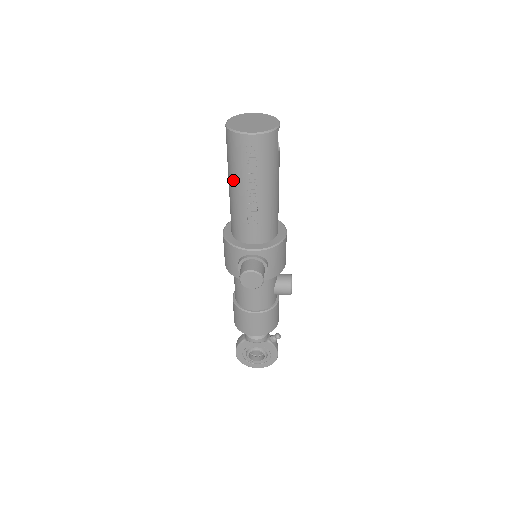
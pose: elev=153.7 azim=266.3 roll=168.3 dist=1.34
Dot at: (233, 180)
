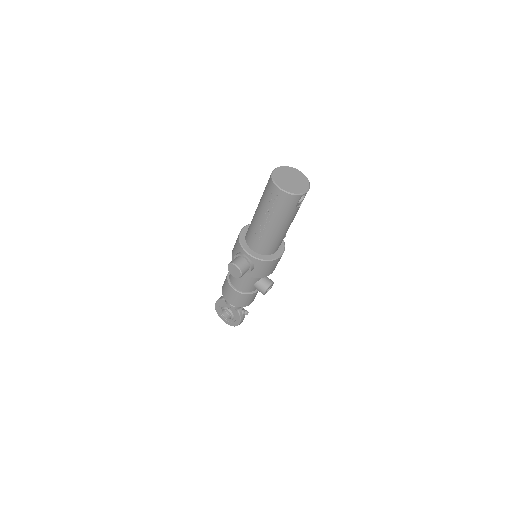
Dot at: (259, 205)
